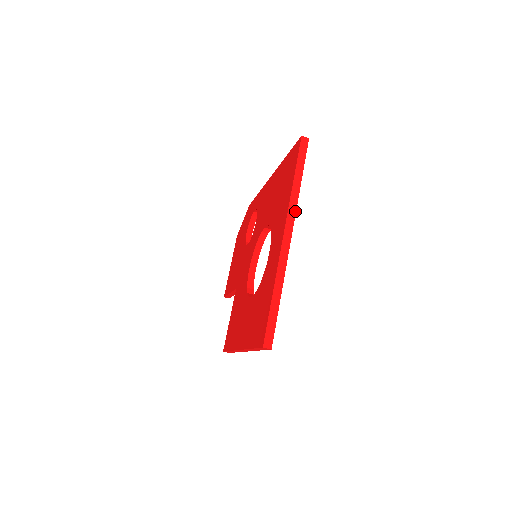
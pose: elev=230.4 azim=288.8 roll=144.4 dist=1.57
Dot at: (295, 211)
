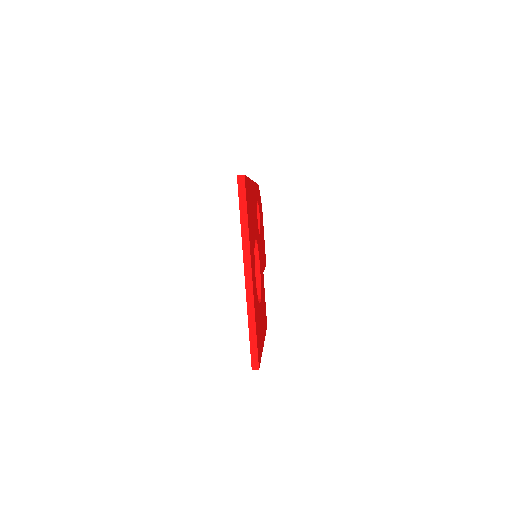
Dot at: (249, 251)
